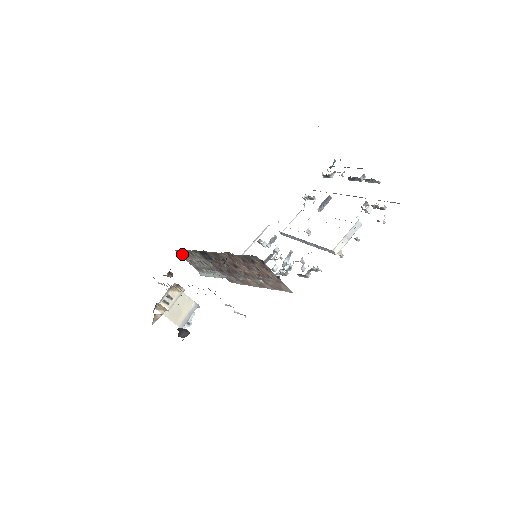
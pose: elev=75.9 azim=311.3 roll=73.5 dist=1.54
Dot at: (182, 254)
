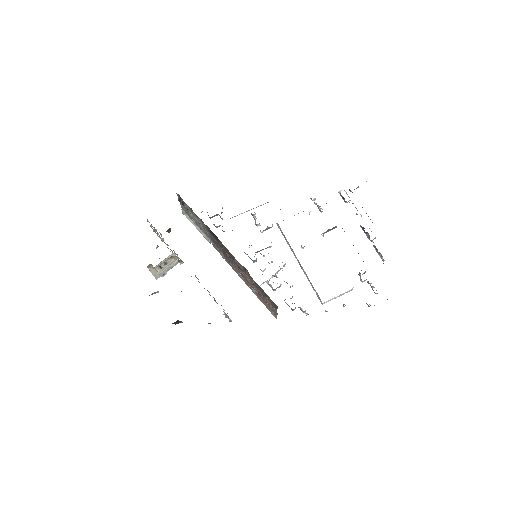
Dot at: (182, 201)
